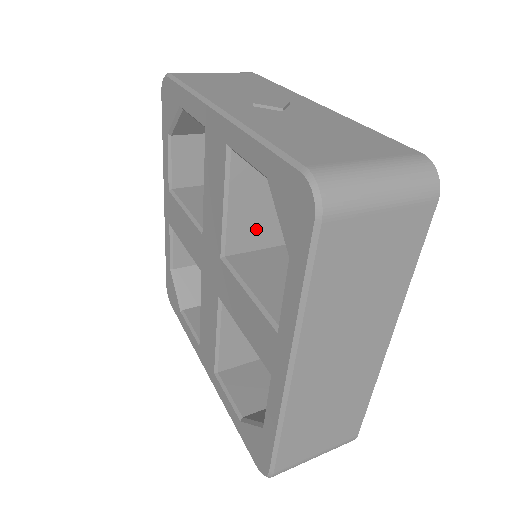
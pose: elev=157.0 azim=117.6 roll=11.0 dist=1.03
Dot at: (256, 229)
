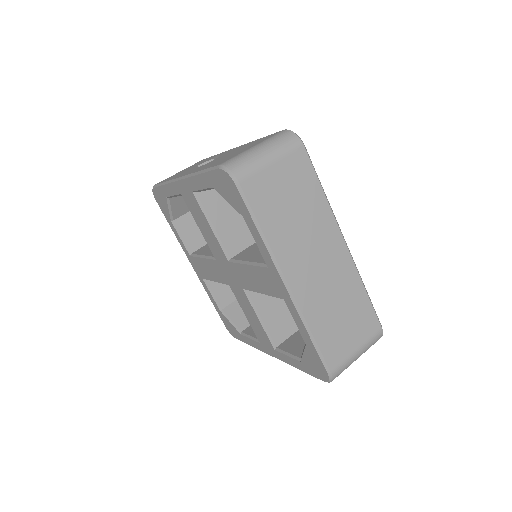
Dot at: (240, 233)
